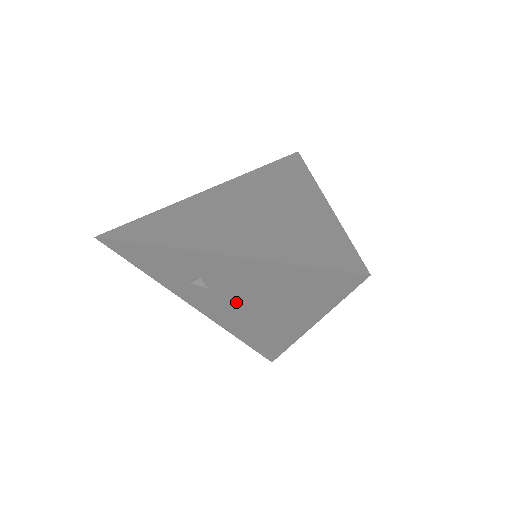
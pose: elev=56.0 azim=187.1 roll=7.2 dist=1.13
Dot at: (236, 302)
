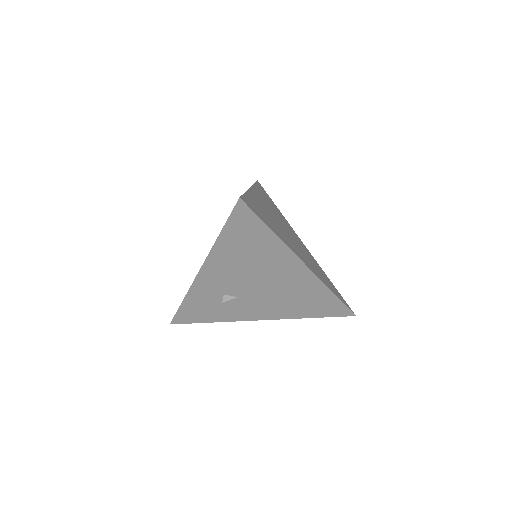
Dot at: (258, 291)
